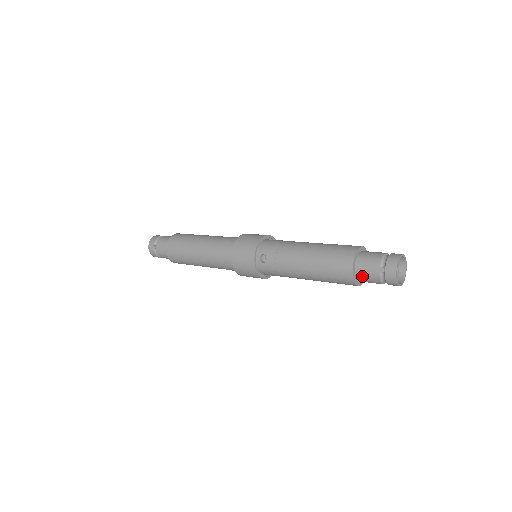
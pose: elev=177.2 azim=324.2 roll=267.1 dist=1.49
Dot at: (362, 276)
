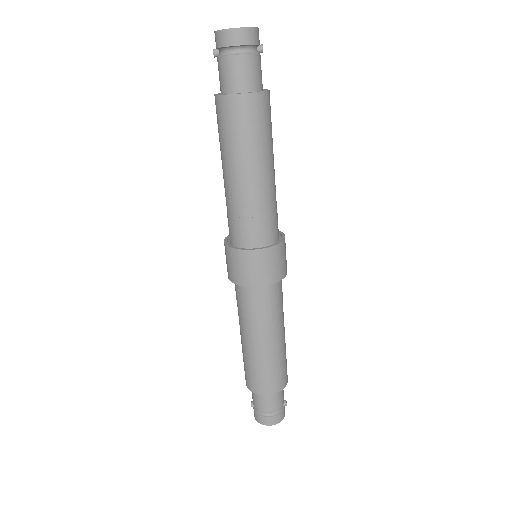
Dot at: (222, 84)
